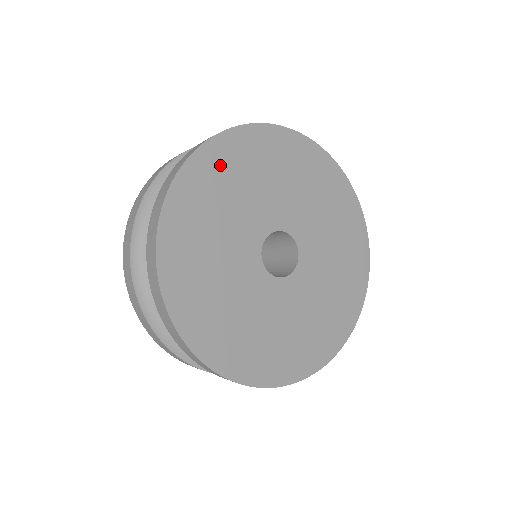
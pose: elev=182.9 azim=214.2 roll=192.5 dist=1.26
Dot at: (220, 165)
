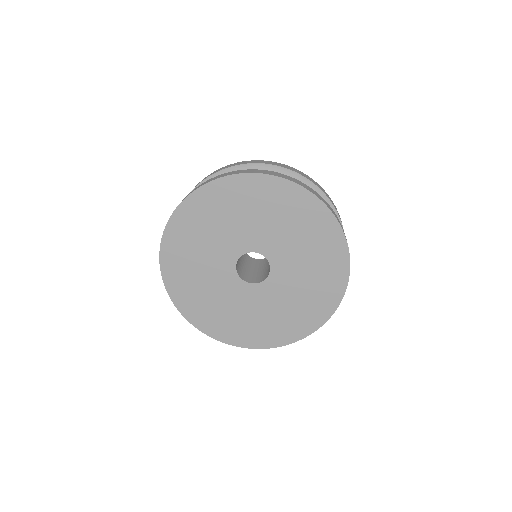
Dot at: (244, 192)
